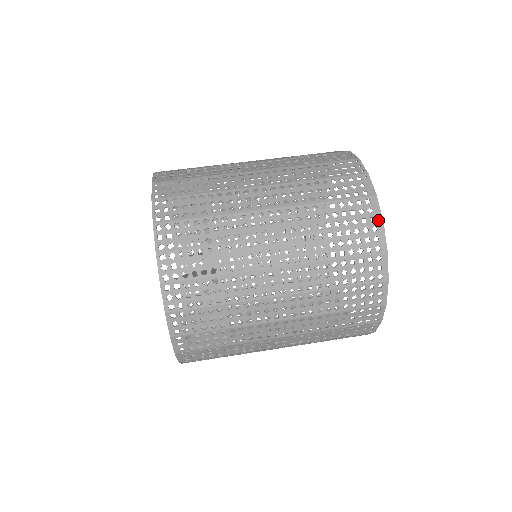
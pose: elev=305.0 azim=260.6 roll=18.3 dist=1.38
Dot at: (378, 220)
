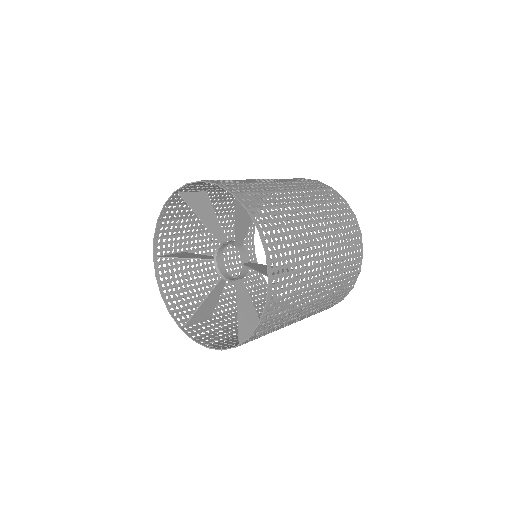
Dot at: (315, 180)
